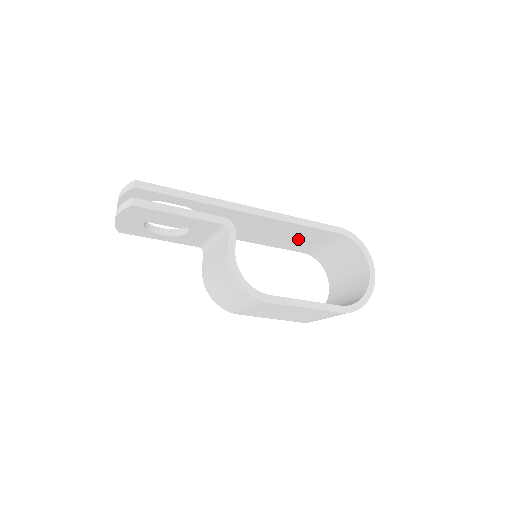
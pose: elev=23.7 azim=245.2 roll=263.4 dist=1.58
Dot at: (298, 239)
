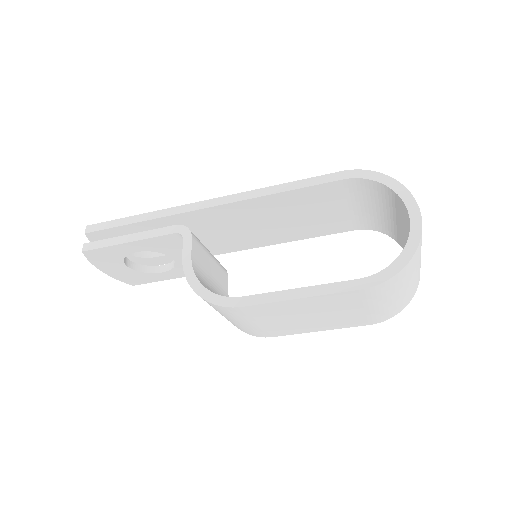
Dot at: (314, 214)
